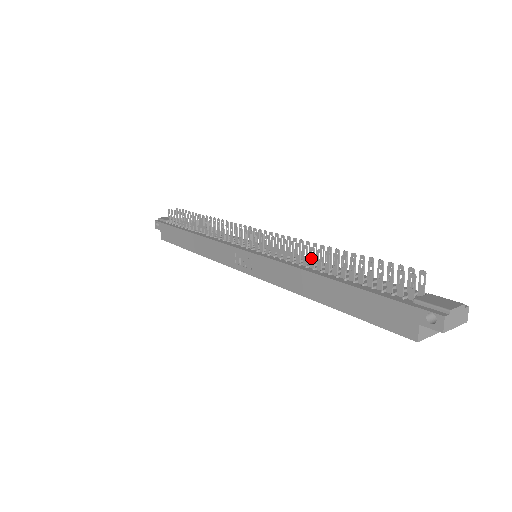
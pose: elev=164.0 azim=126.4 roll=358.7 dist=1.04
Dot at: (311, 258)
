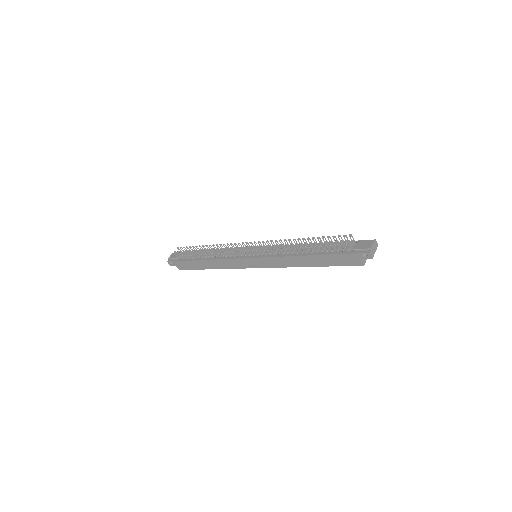
Dot at: (293, 248)
